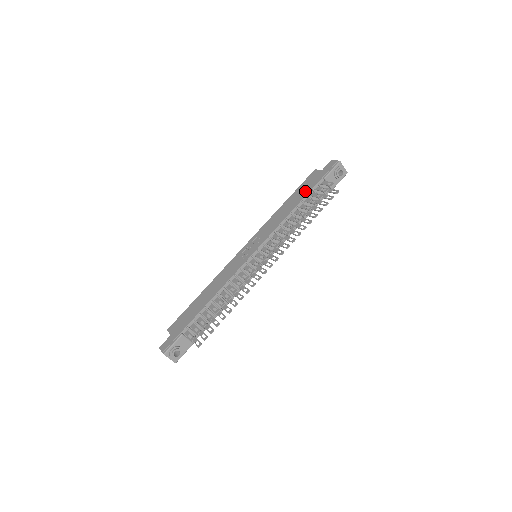
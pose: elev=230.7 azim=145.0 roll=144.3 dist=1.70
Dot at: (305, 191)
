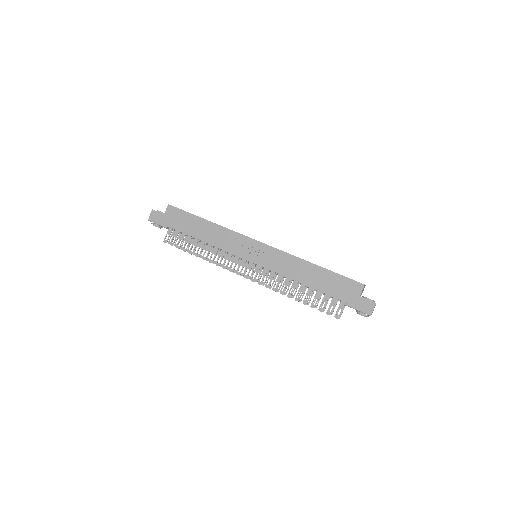
Dot at: (328, 288)
